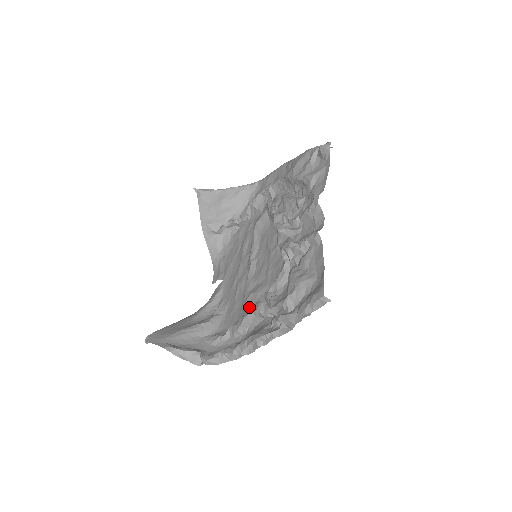
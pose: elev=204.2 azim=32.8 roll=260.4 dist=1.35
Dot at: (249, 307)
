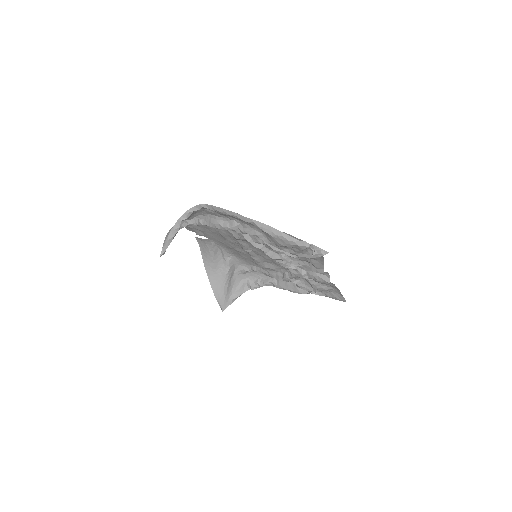
Dot at: (271, 273)
